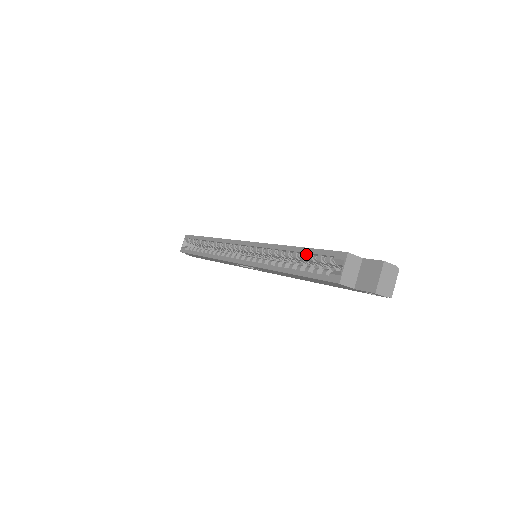
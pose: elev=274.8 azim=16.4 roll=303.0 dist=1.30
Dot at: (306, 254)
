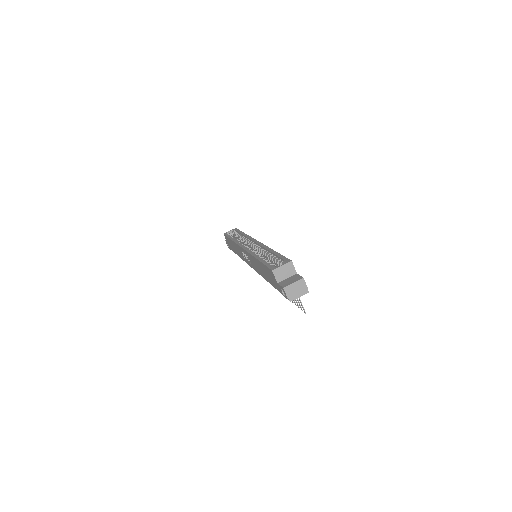
Dot at: occluded
